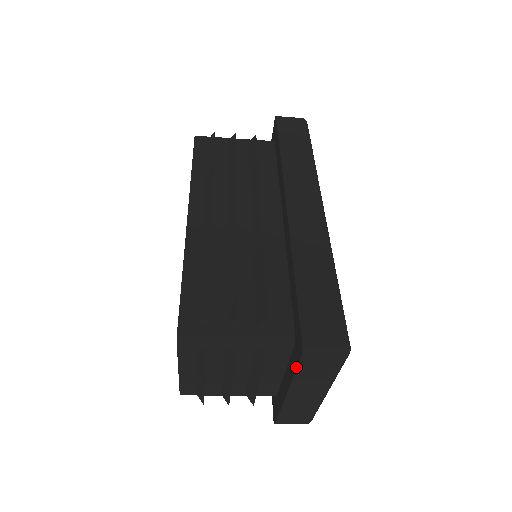
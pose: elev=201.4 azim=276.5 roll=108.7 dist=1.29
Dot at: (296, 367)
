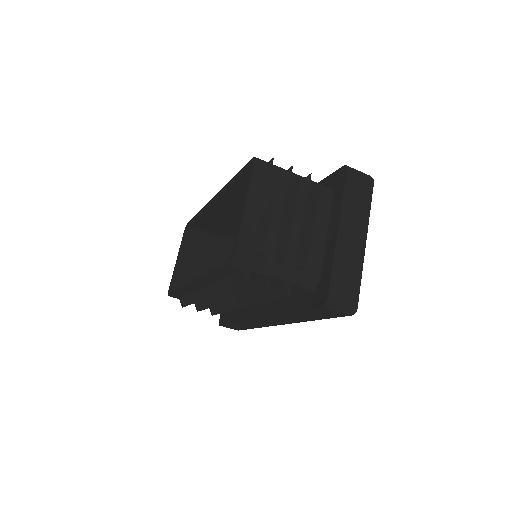
Dot at: (344, 186)
